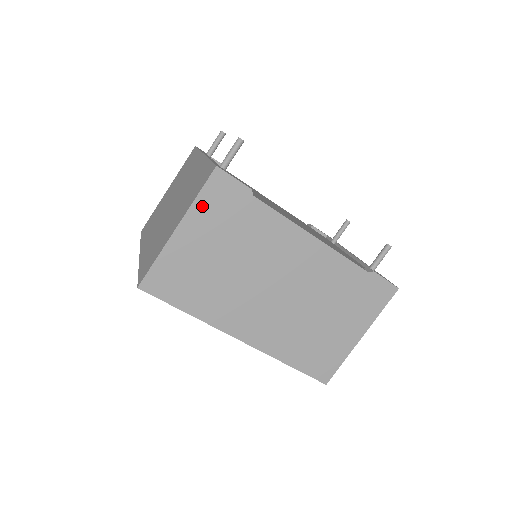
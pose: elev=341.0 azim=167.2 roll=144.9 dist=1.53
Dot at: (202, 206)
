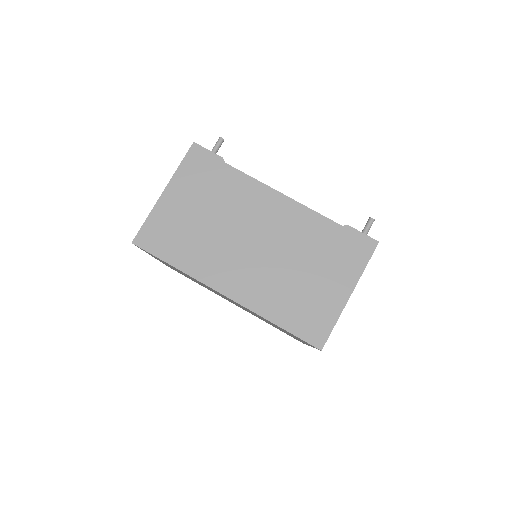
Dot at: (184, 173)
